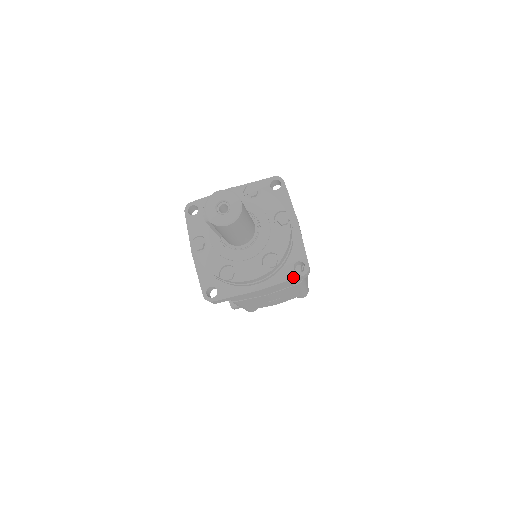
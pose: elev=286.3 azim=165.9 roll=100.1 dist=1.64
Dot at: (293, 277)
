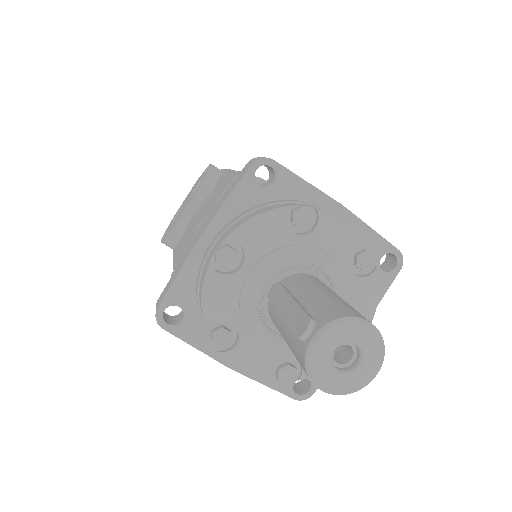
Dot at: (284, 391)
